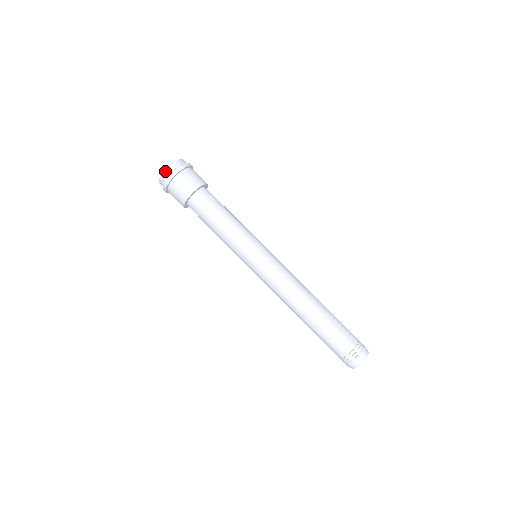
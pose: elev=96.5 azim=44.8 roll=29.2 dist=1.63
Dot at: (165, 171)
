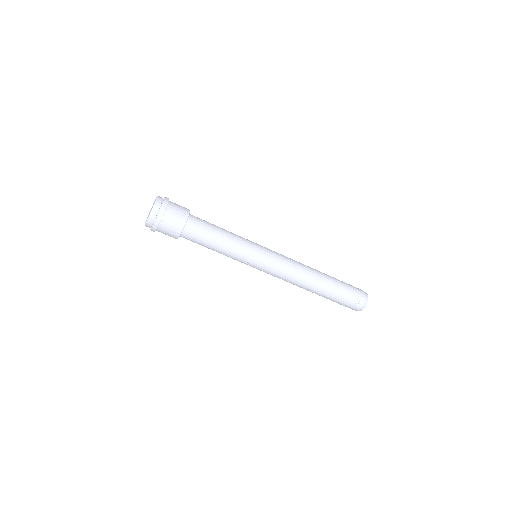
Dot at: (148, 221)
